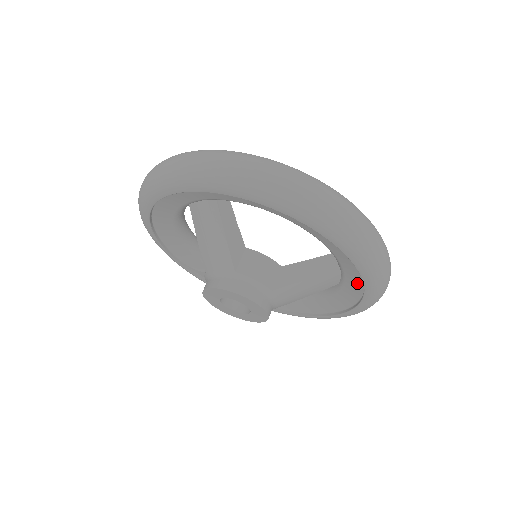
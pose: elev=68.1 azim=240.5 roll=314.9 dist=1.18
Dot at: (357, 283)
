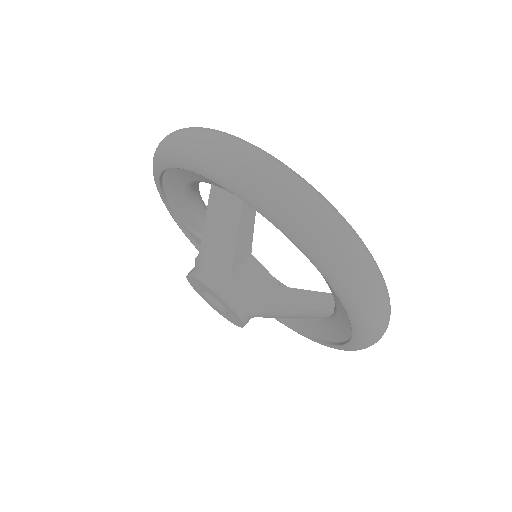
Dot at: (343, 332)
